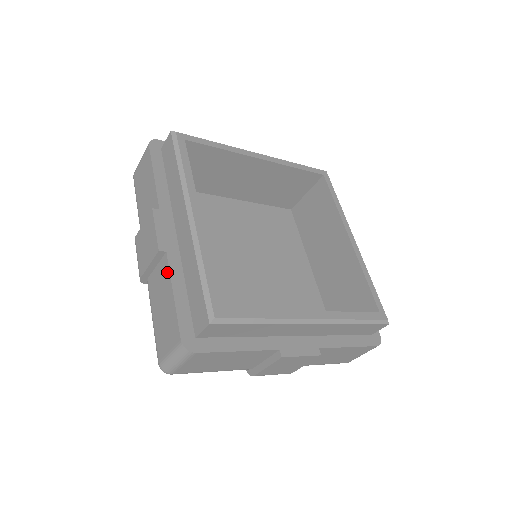
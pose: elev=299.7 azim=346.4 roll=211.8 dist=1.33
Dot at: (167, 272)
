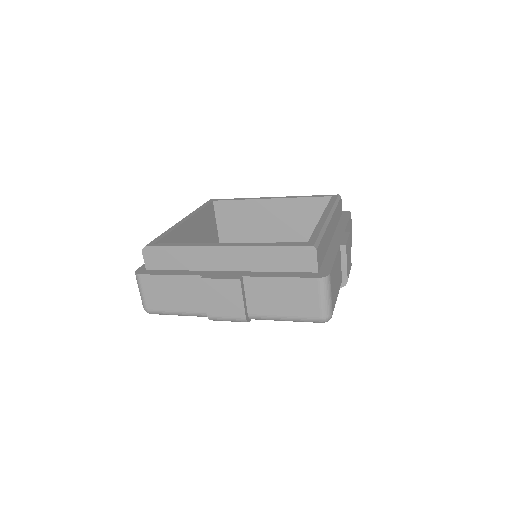
Dot at: (259, 280)
